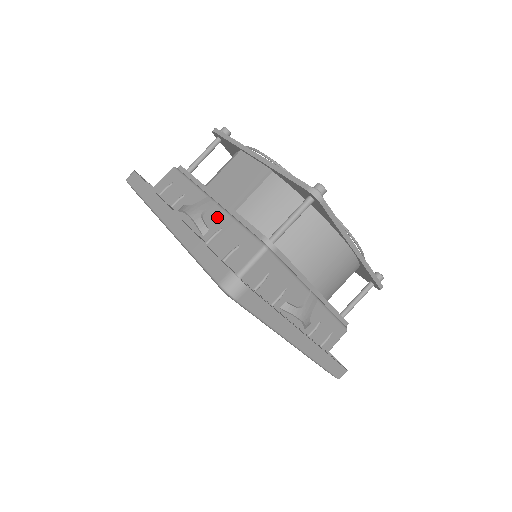
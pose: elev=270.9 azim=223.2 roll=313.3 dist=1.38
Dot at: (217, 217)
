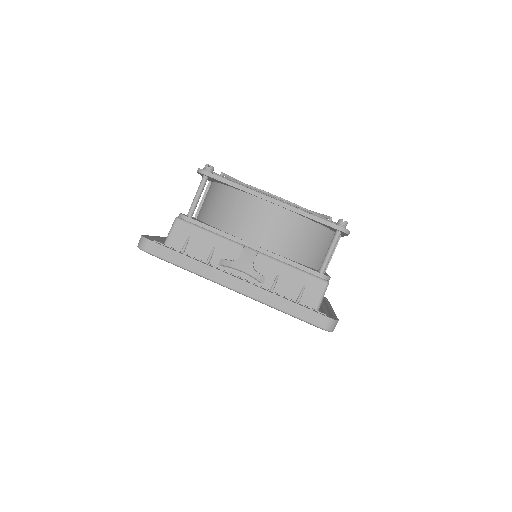
Dot at: occluded
